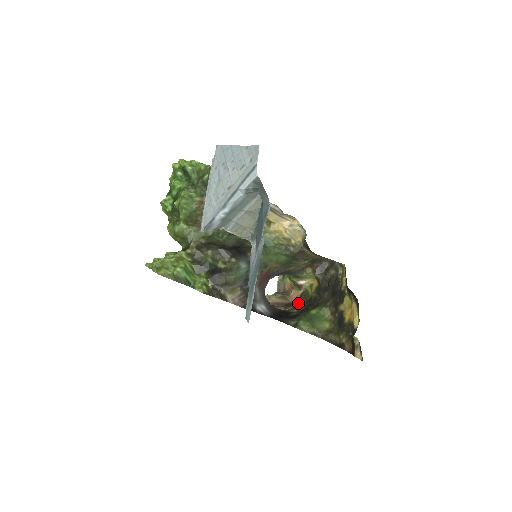
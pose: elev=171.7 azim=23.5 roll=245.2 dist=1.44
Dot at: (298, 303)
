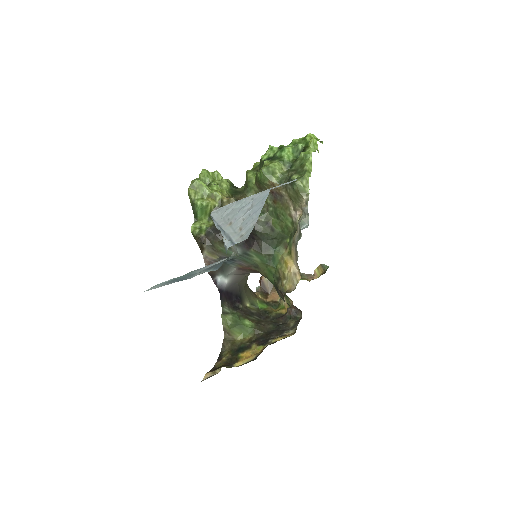
Dot at: (266, 302)
